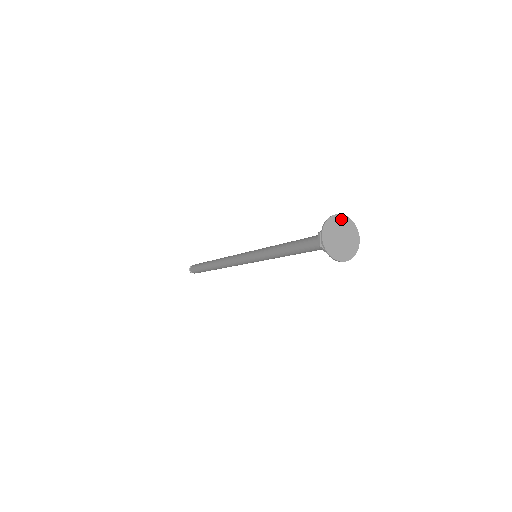
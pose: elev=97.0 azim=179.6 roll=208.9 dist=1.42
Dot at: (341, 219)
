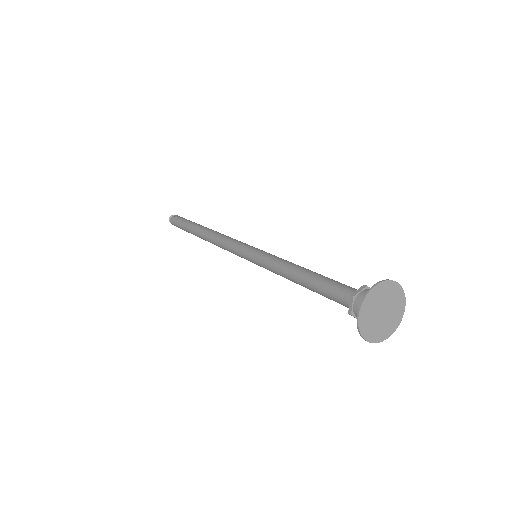
Dot at: (400, 297)
